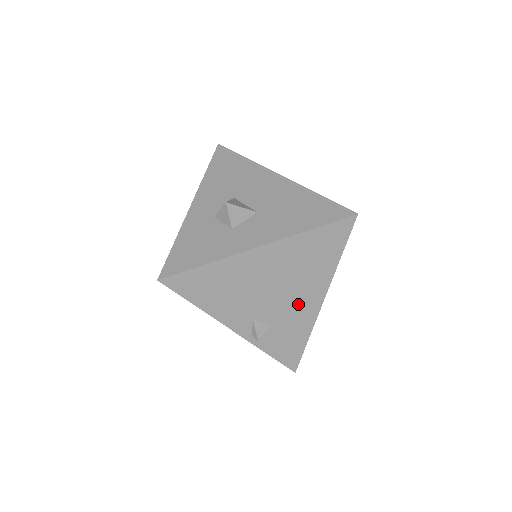
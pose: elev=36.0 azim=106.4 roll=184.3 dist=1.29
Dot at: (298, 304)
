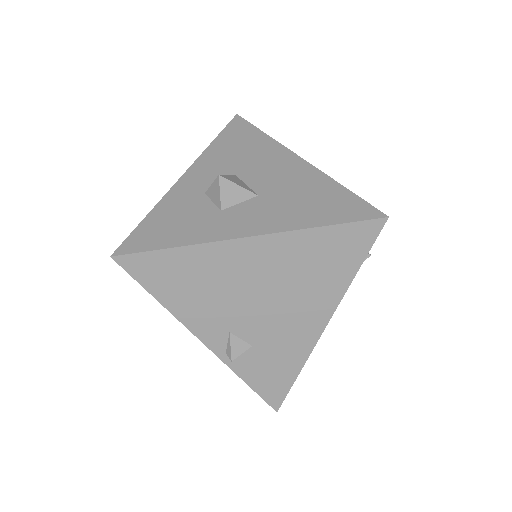
Dot at: (291, 324)
